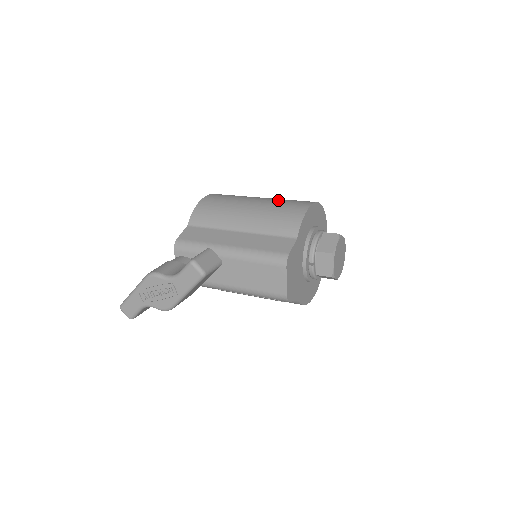
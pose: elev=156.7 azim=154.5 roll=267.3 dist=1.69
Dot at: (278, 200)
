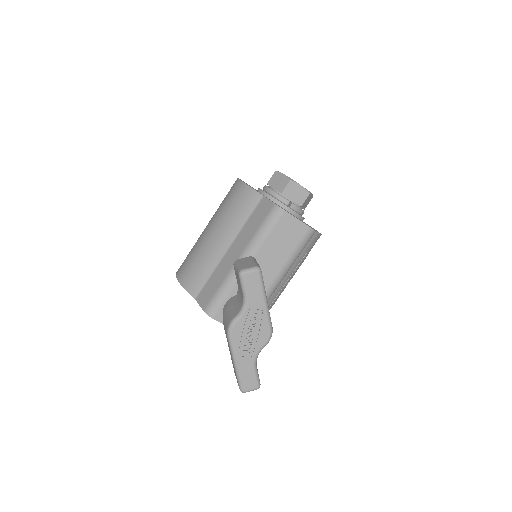
Dot at: (218, 209)
